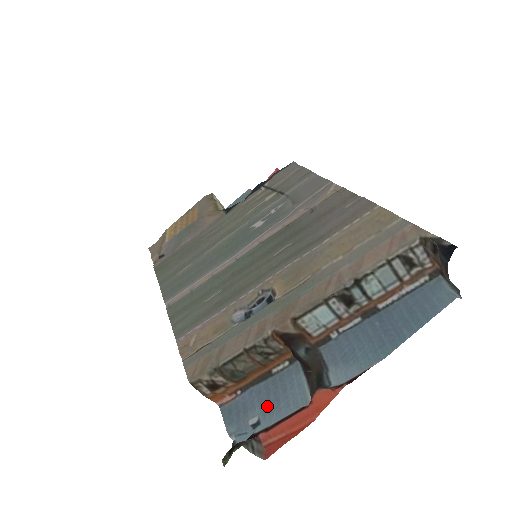
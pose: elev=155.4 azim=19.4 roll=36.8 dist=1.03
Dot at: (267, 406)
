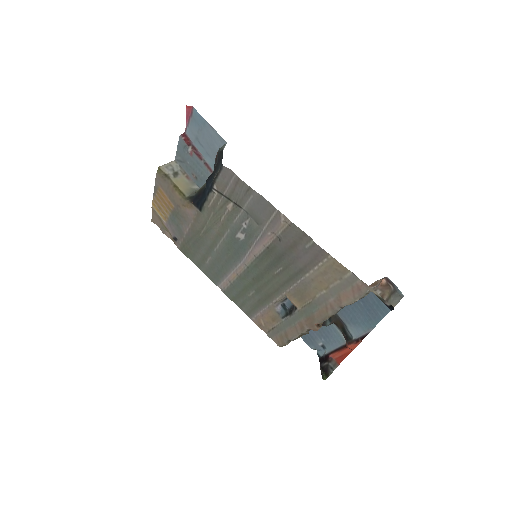
Dot at: (324, 339)
